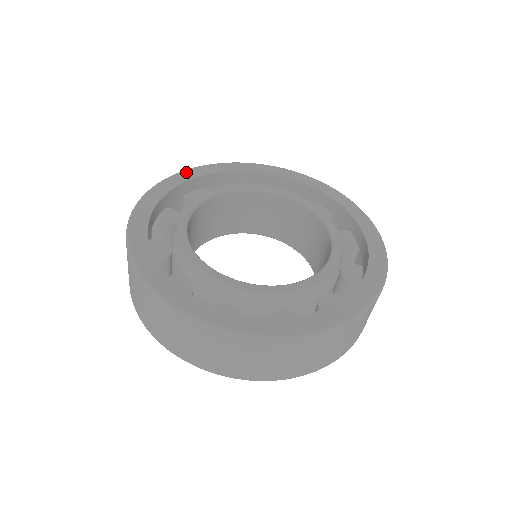
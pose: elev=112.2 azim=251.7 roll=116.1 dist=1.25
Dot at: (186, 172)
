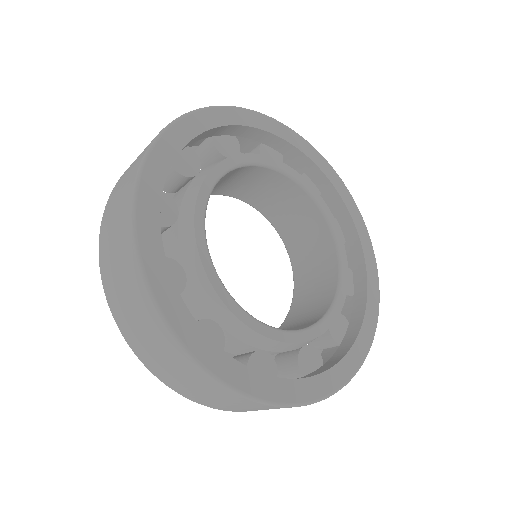
Dot at: (285, 128)
